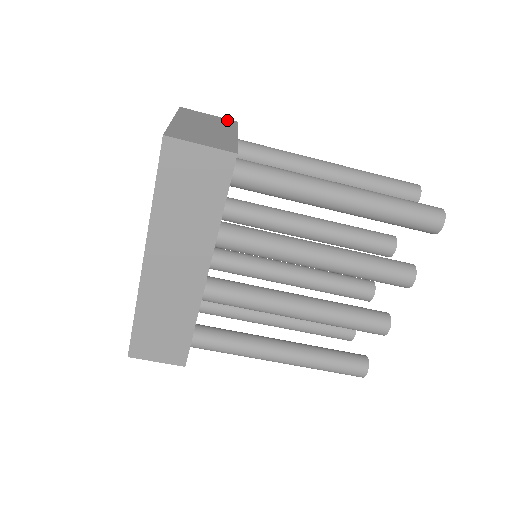
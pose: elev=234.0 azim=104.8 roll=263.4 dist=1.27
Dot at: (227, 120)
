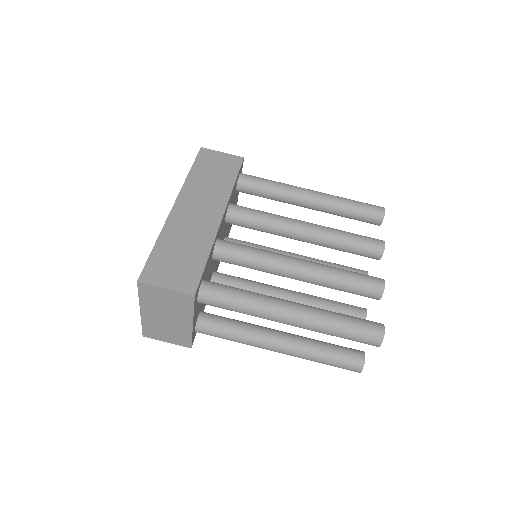
Dot at: occluded
